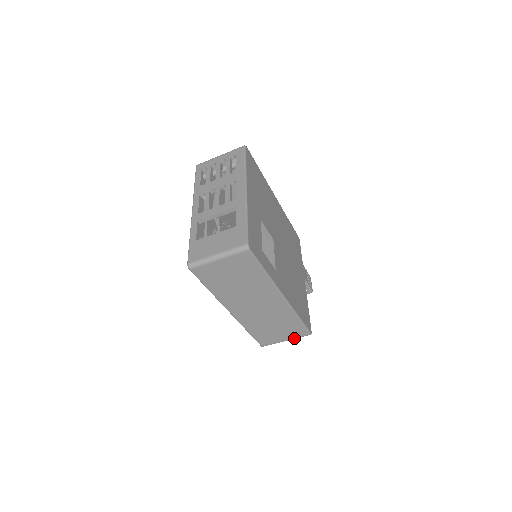
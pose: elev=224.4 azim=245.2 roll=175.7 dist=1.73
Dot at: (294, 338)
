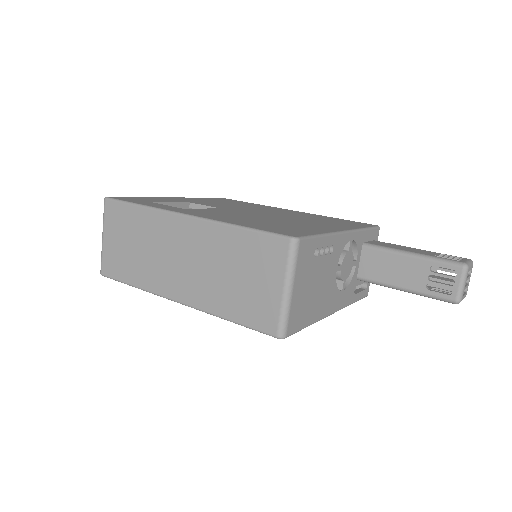
Dot at: (285, 271)
